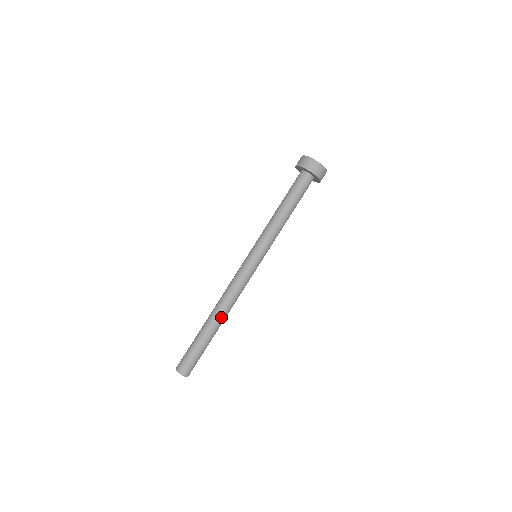
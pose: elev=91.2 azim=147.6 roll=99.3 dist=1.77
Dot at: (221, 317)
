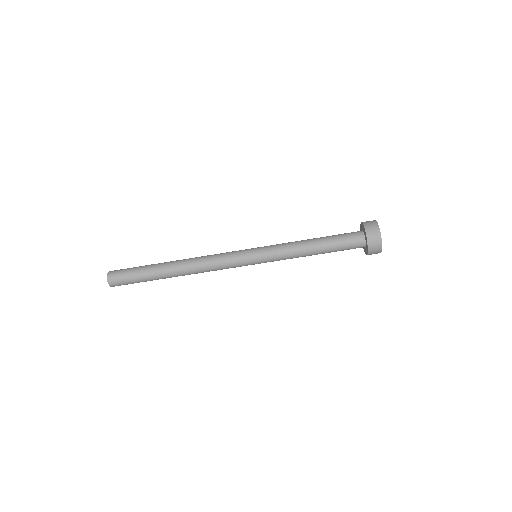
Dot at: (183, 275)
